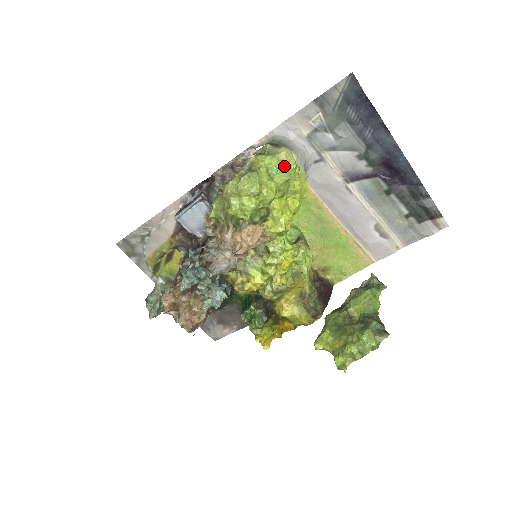
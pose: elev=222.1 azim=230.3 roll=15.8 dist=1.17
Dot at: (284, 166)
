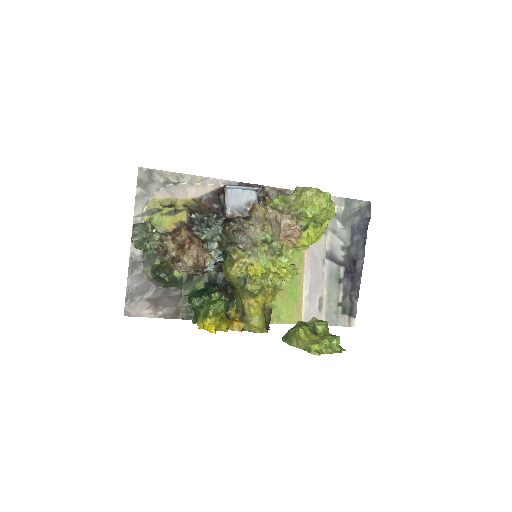
Dot at: (331, 211)
